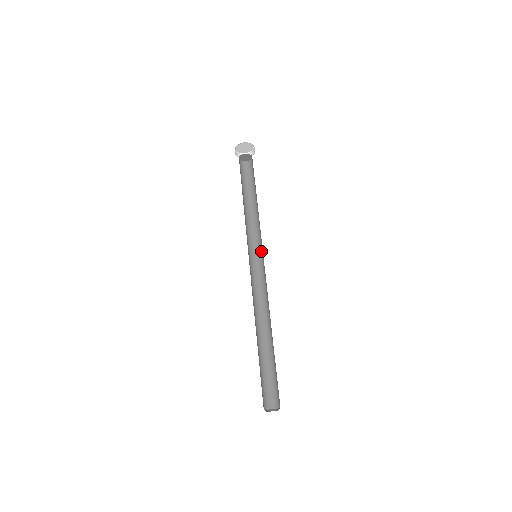
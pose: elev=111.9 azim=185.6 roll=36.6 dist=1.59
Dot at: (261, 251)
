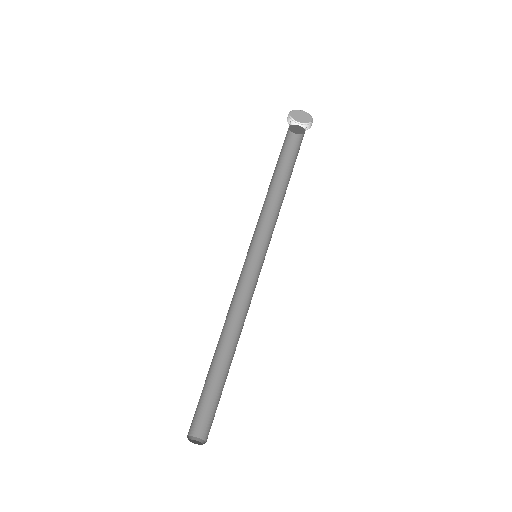
Dot at: (260, 251)
